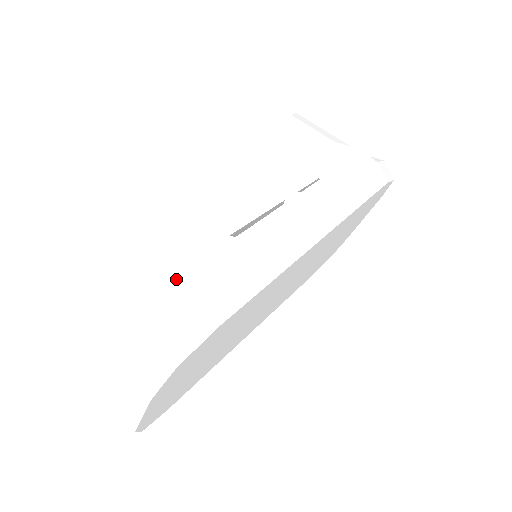
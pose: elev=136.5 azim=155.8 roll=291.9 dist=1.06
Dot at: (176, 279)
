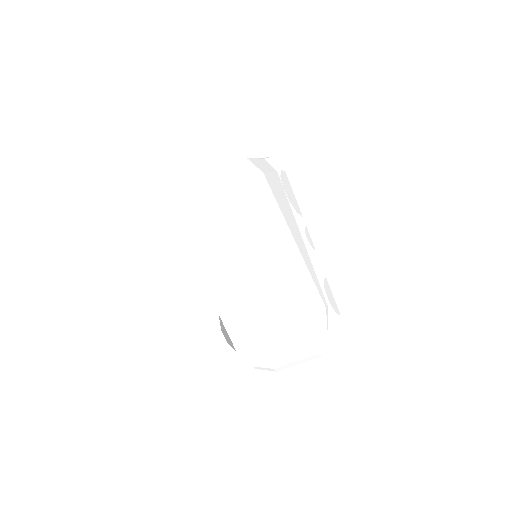
Dot at: (332, 315)
